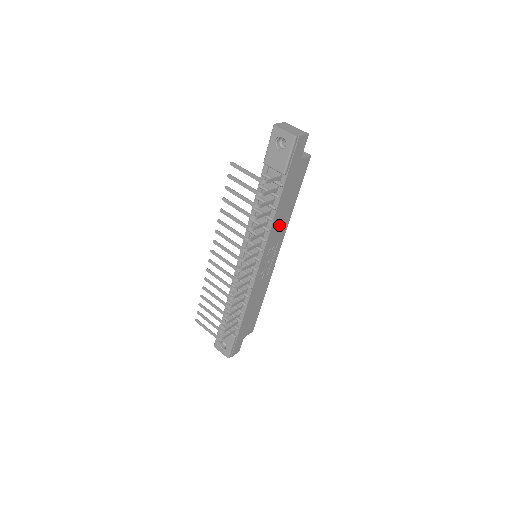
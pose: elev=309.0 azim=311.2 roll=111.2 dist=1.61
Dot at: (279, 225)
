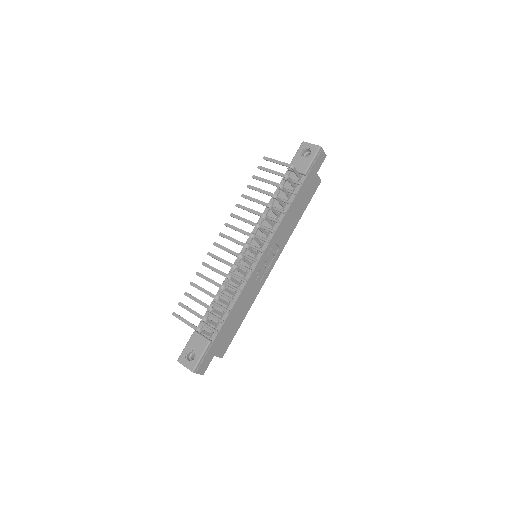
Dot at: (286, 227)
